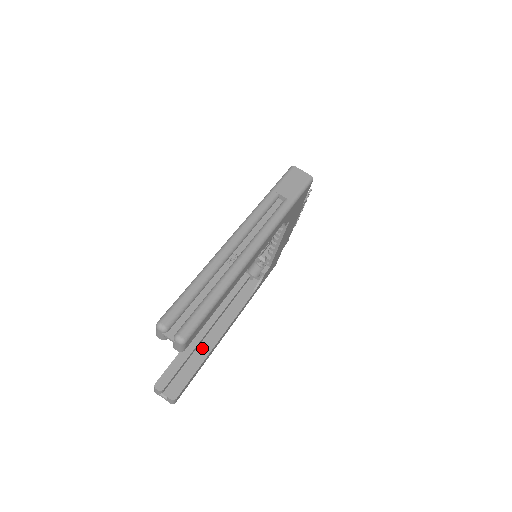
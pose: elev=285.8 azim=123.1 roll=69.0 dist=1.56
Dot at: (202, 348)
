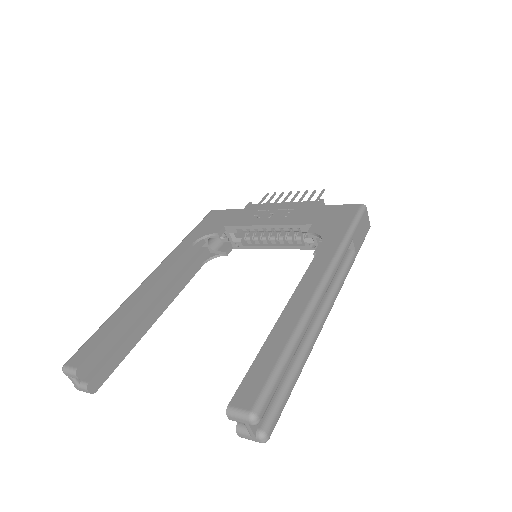
Dot at: (139, 327)
